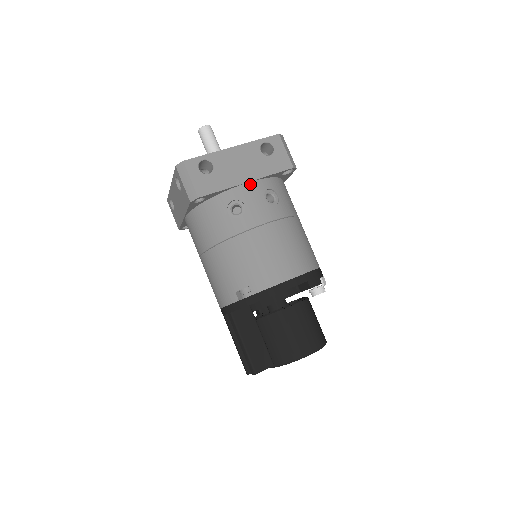
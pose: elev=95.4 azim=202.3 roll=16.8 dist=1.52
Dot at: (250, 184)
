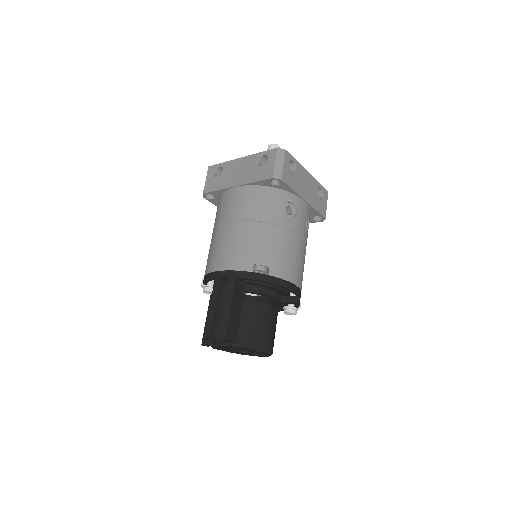
Dot at: (305, 203)
